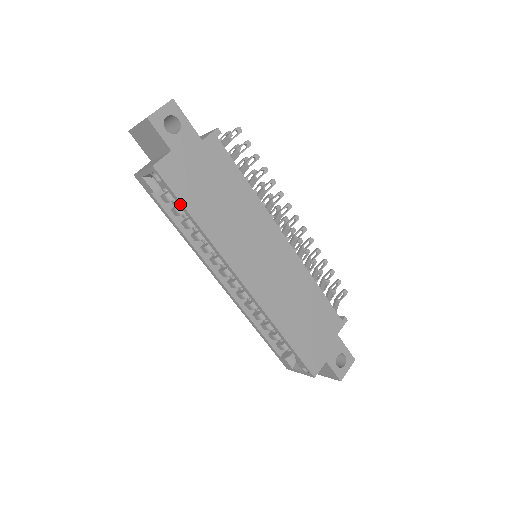
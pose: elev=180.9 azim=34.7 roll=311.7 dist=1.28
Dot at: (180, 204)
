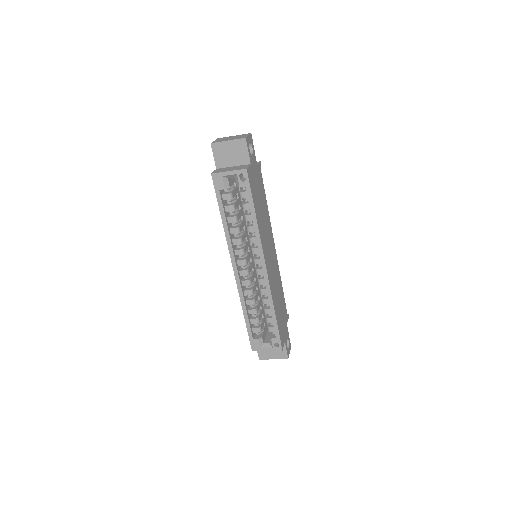
Dot at: (251, 200)
